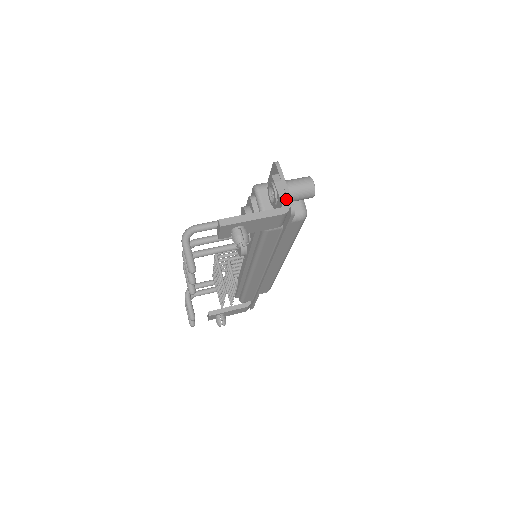
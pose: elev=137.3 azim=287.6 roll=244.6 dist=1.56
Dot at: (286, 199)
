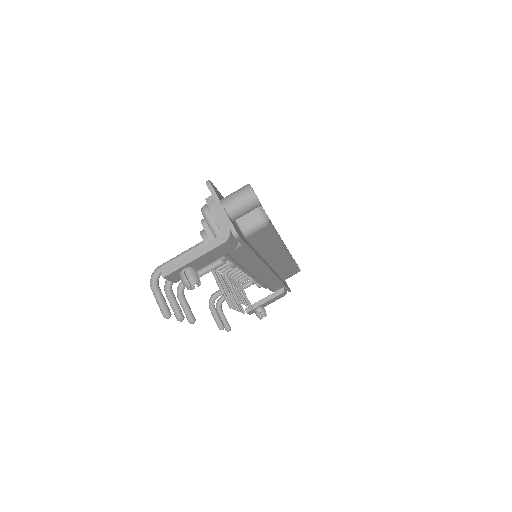
Dot at: (224, 223)
